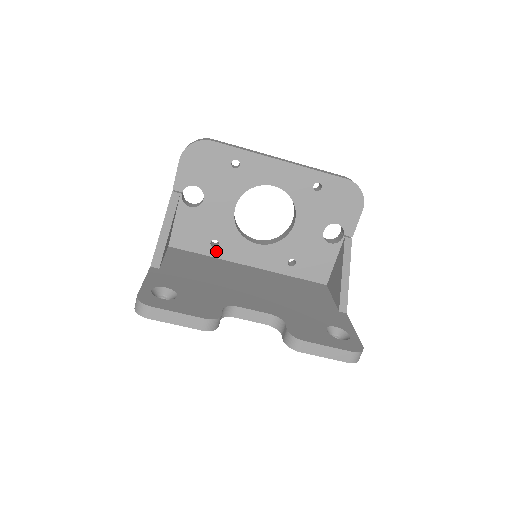
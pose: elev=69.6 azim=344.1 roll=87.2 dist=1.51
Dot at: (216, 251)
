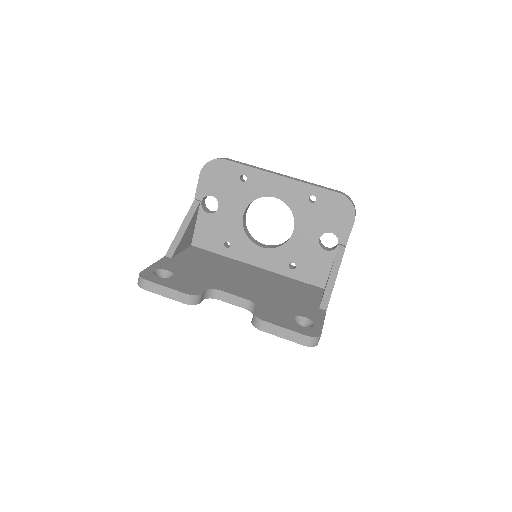
Dot at: (228, 251)
